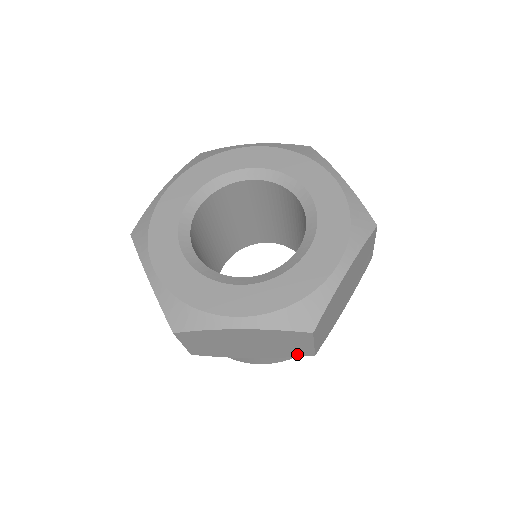
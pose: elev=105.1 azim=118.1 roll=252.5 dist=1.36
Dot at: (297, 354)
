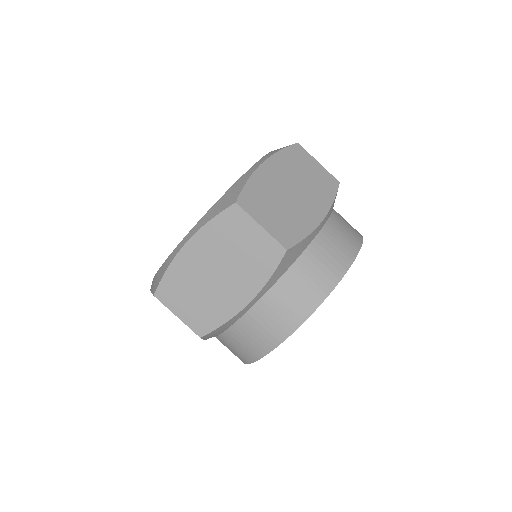
Dot at: (331, 189)
